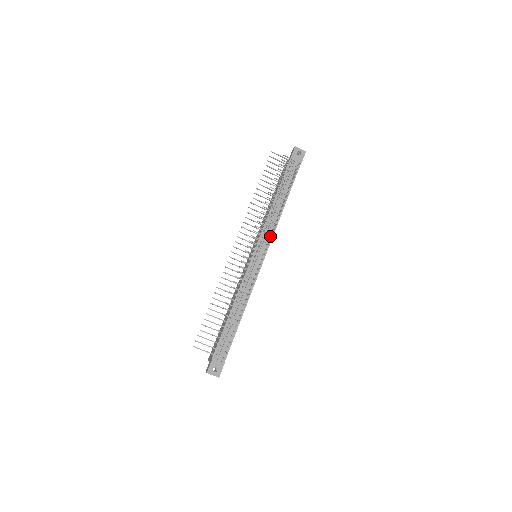
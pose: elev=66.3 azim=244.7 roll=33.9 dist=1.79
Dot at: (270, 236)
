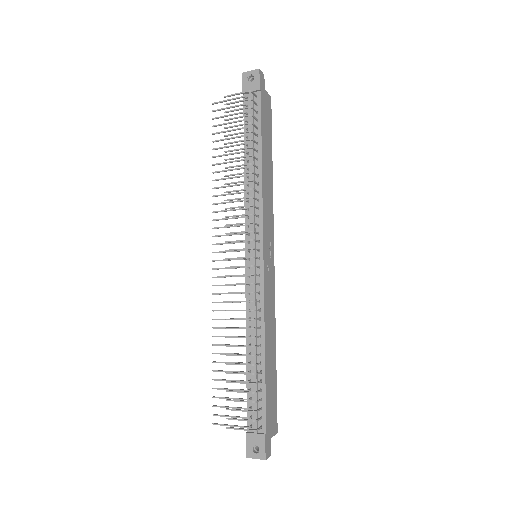
Dot at: (258, 218)
